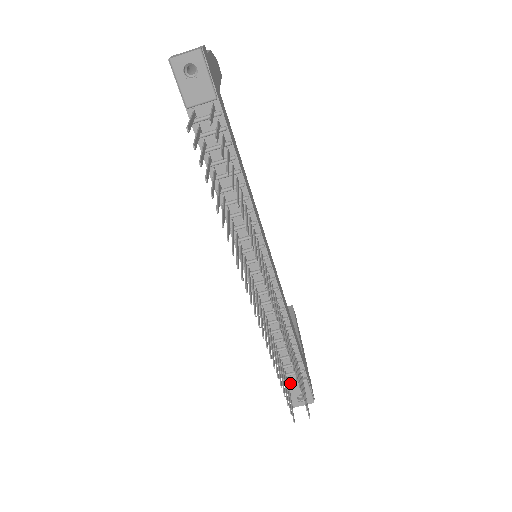
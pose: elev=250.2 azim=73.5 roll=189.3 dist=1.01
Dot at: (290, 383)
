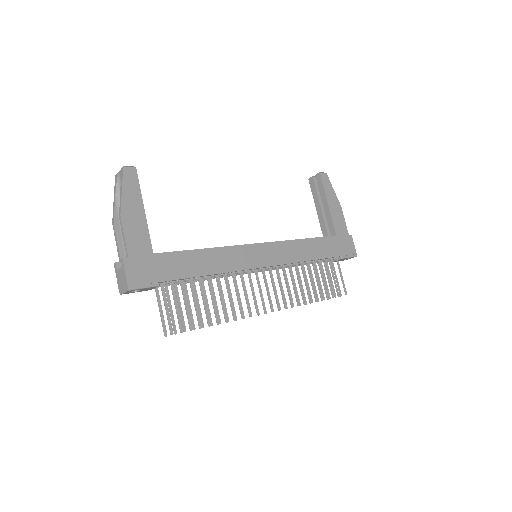
Dot at: occluded
